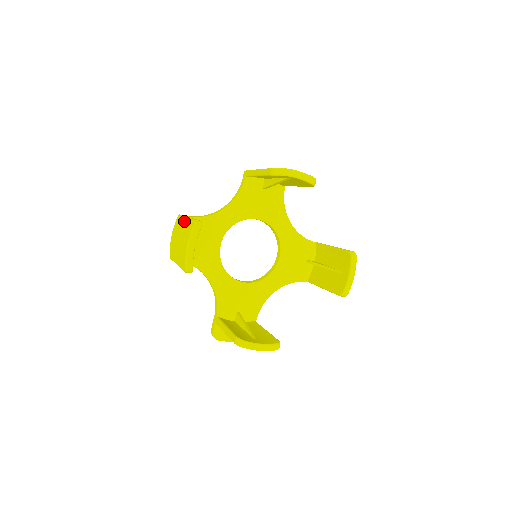
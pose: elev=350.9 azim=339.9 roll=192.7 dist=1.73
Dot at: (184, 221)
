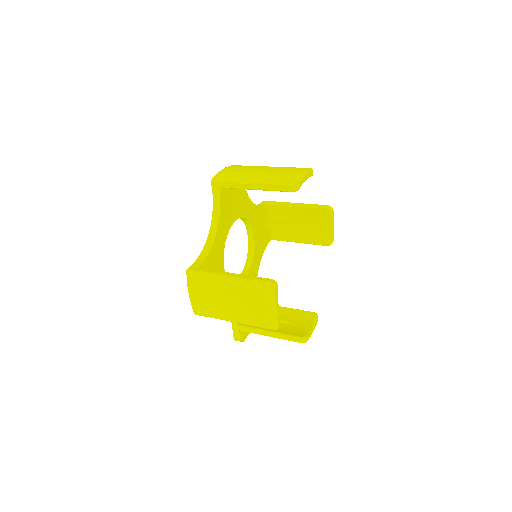
Dot at: (227, 282)
